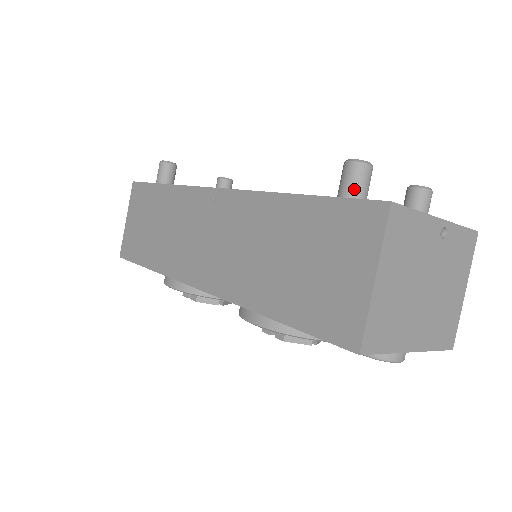
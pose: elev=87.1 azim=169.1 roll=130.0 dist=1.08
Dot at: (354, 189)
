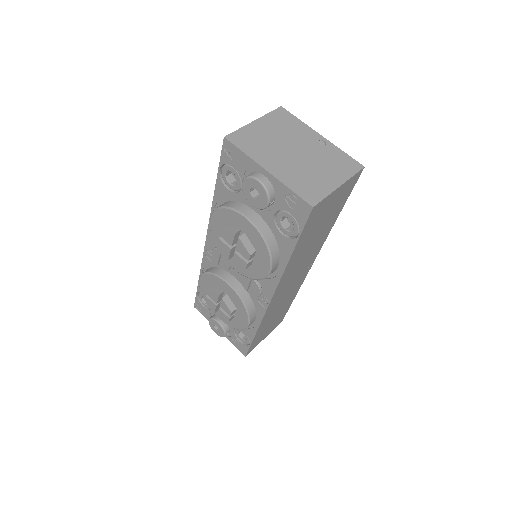
Dot at: occluded
